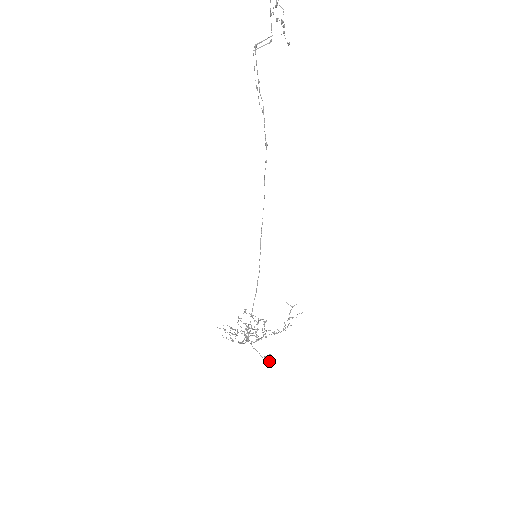
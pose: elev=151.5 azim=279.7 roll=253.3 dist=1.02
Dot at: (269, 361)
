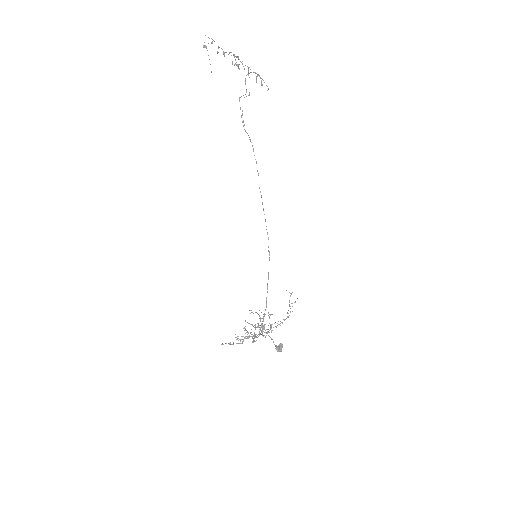
Dot at: (281, 350)
